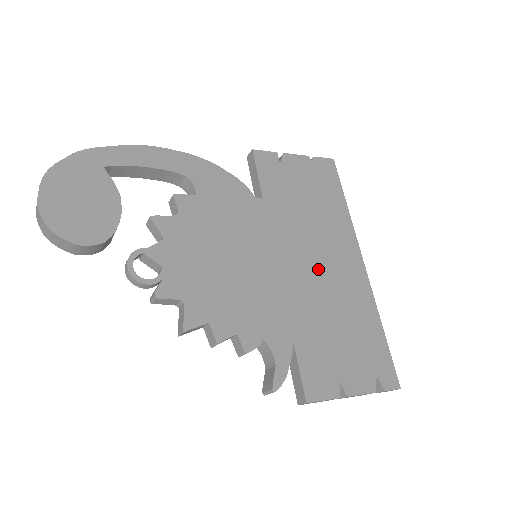
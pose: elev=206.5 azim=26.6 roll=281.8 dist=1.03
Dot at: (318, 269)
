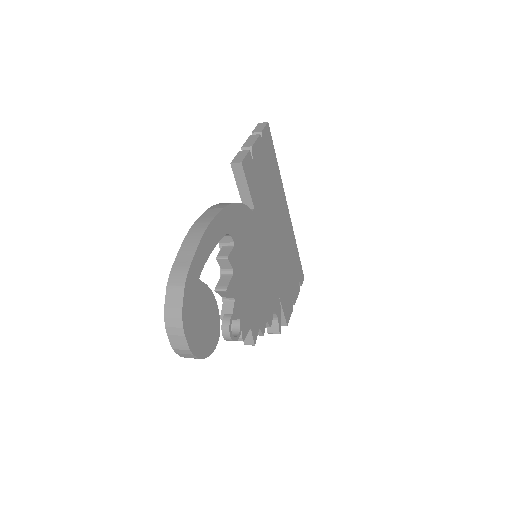
Dot at: (278, 238)
